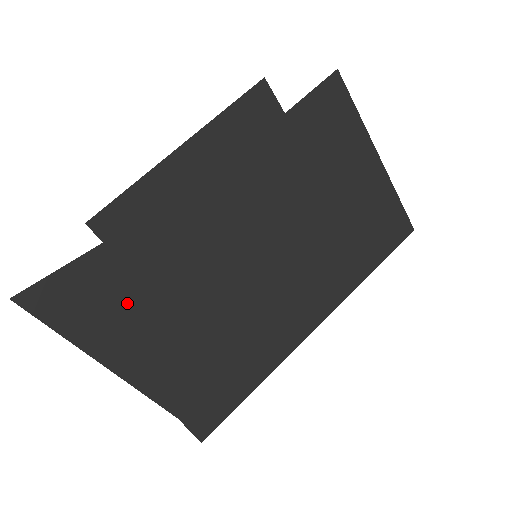
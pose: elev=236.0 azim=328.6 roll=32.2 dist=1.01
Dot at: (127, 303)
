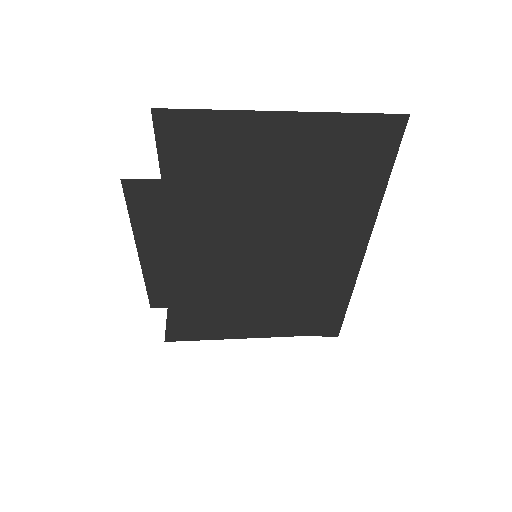
Dot at: (212, 317)
